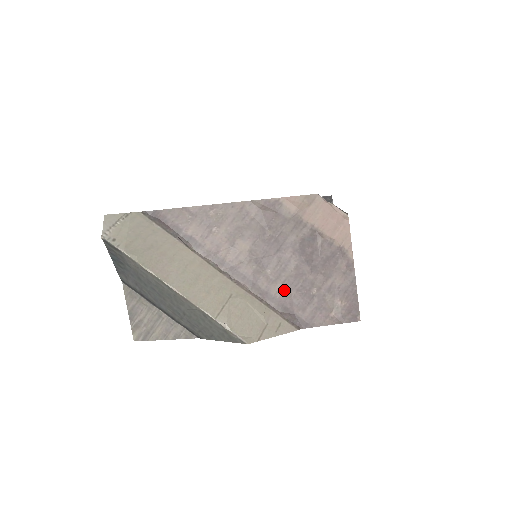
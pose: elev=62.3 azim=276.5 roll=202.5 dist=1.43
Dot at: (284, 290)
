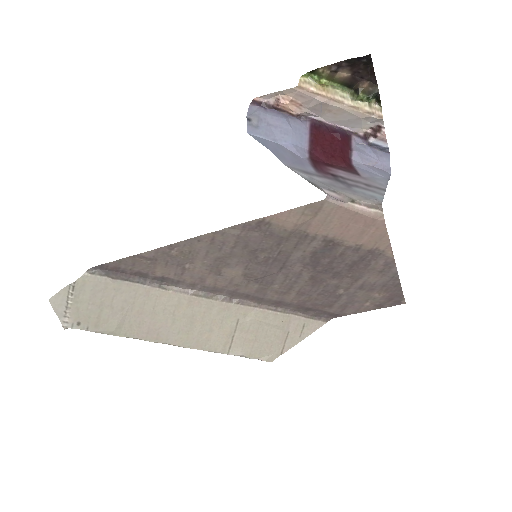
Dot at: (301, 297)
